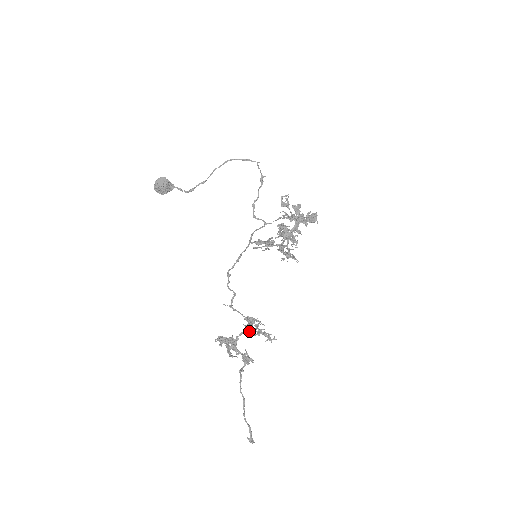
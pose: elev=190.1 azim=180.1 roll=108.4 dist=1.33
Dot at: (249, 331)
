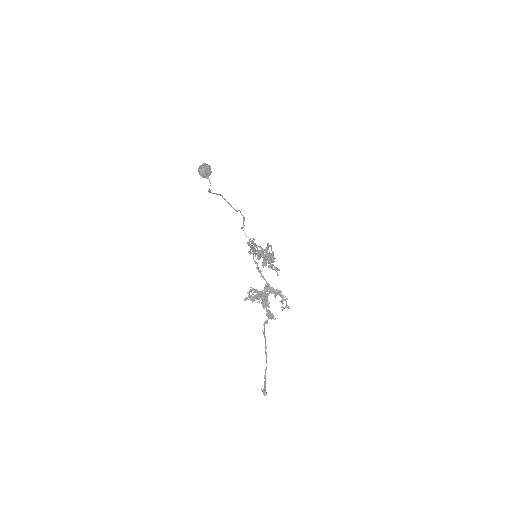
Dot at: occluded
